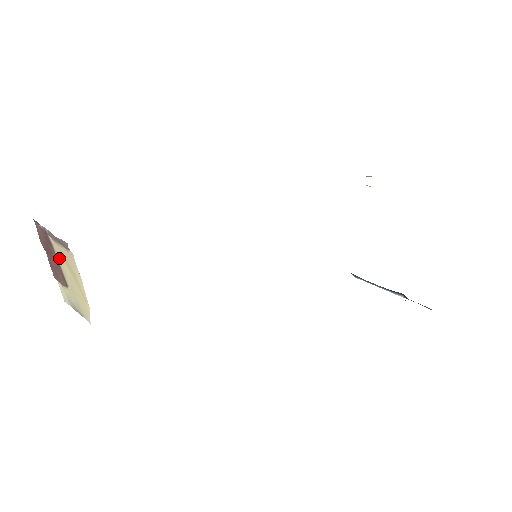
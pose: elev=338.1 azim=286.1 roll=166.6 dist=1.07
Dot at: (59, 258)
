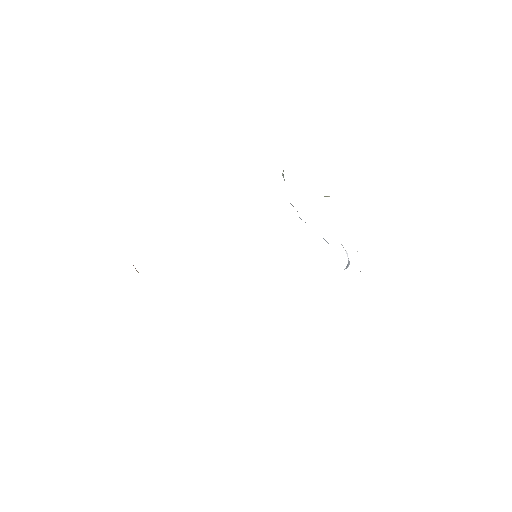
Dot at: occluded
